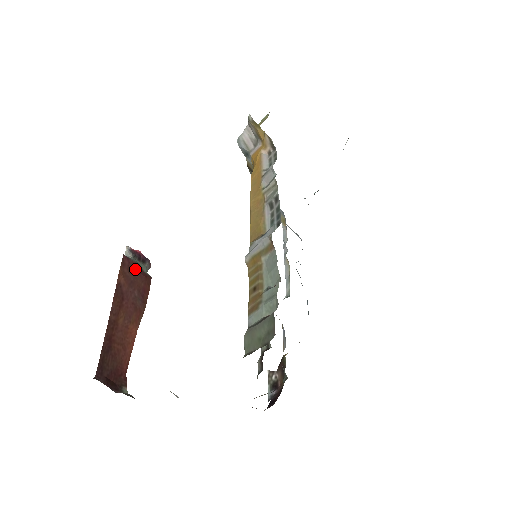
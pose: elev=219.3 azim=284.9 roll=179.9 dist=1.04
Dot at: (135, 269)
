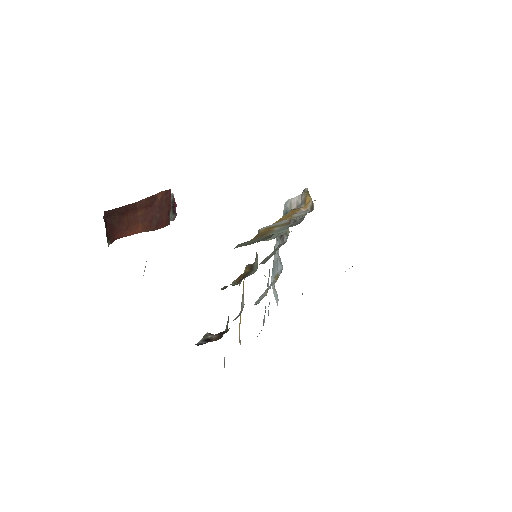
Dot at: (168, 205)
